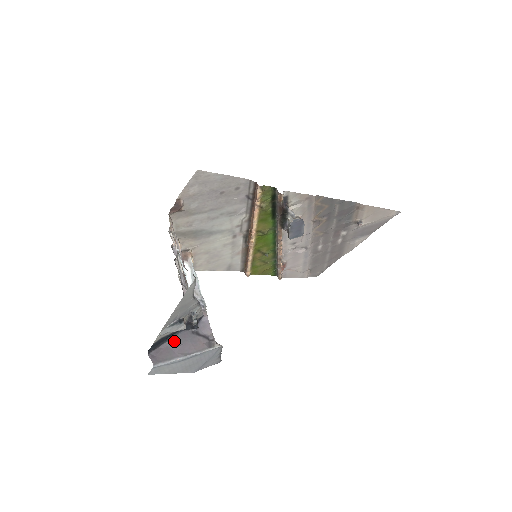
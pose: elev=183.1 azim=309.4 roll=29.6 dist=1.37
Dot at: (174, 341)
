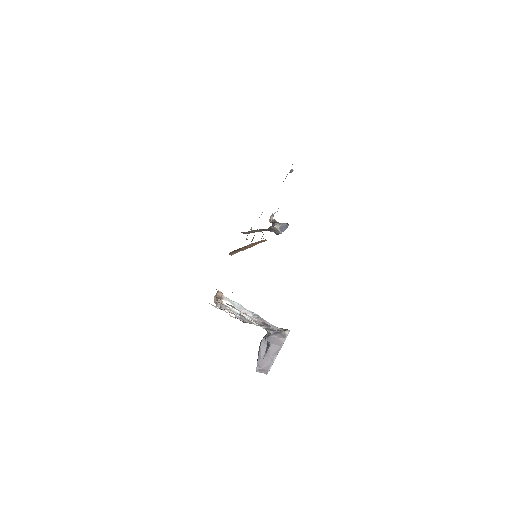
Dot at: (262, 351)
